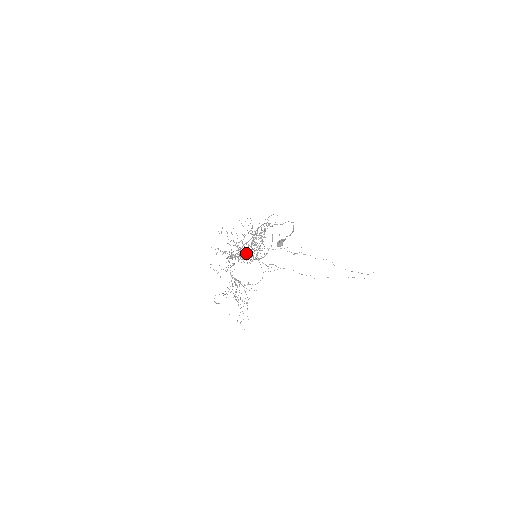
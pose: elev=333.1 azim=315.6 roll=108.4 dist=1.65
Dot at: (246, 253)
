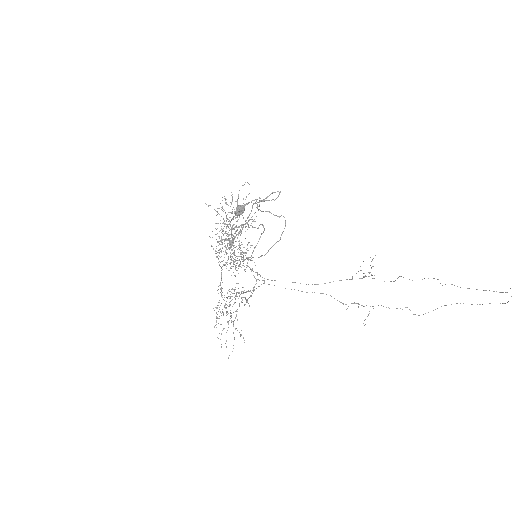
Dot at: occluded
